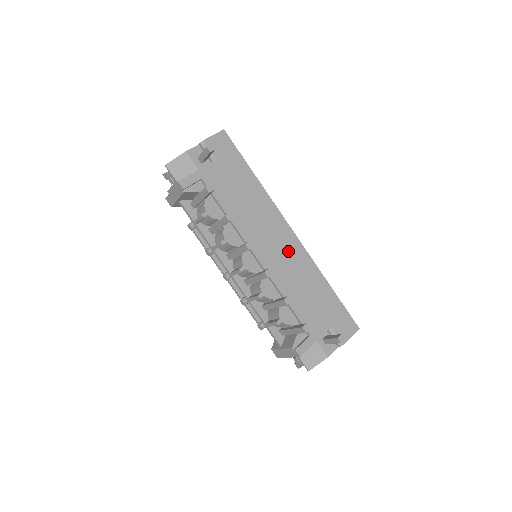
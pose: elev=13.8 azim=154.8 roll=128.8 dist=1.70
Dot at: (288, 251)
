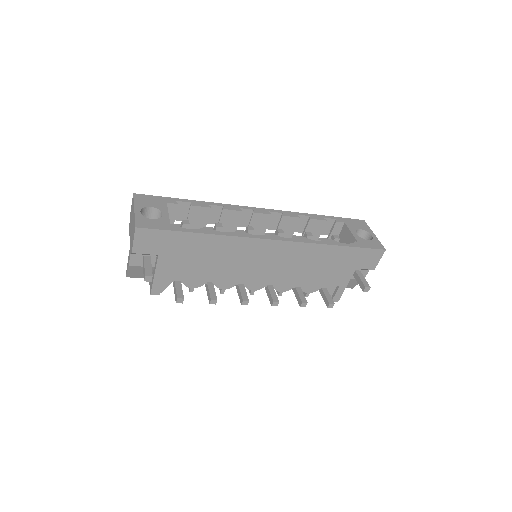
Dot at: (281, 256)
